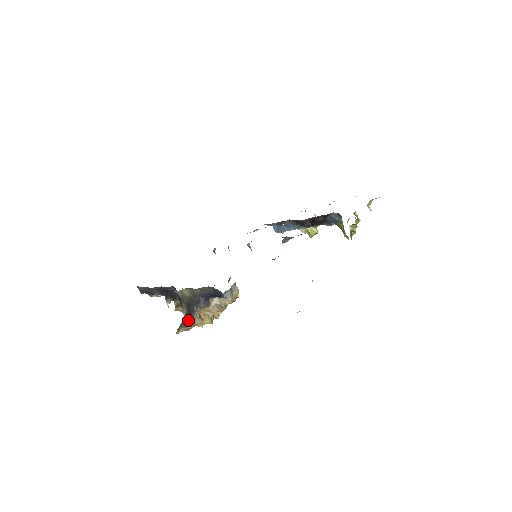
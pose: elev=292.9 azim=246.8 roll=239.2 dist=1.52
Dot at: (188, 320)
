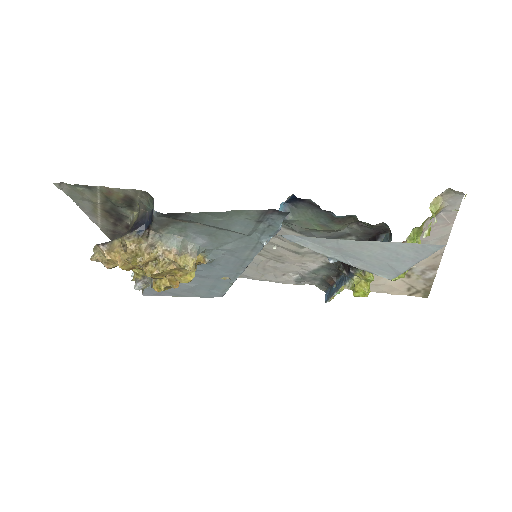
Dot at: (109, 241)
